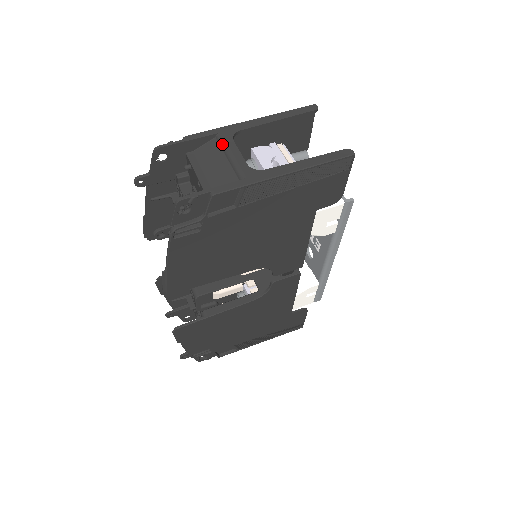
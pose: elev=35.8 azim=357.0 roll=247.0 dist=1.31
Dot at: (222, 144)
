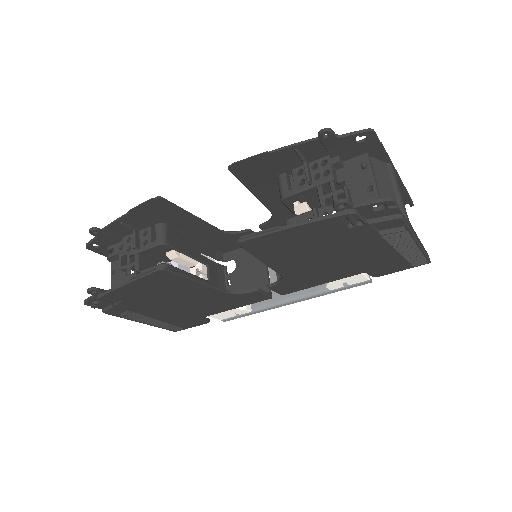
Dot at: (393, 176)
